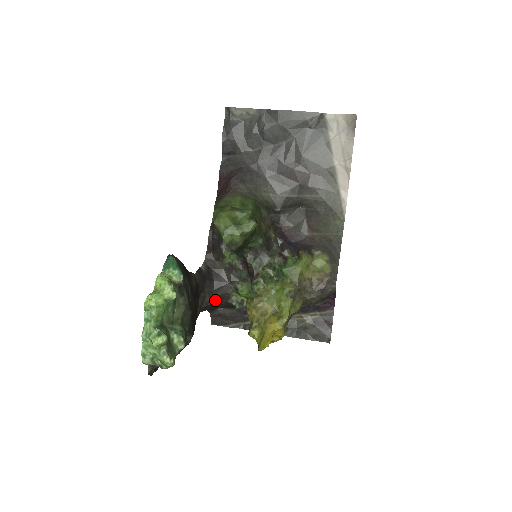
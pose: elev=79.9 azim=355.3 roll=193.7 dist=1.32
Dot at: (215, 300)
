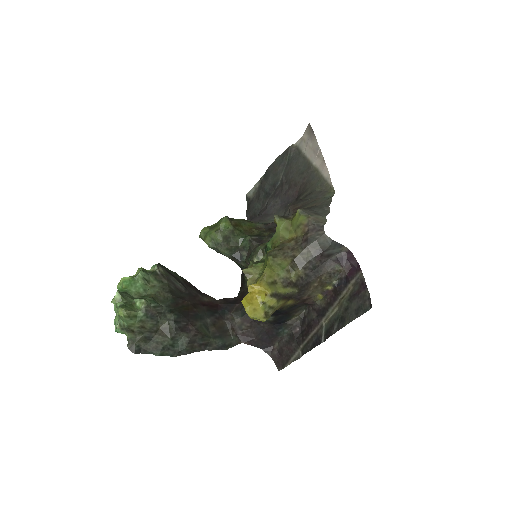
Dot at: (246, 321)
